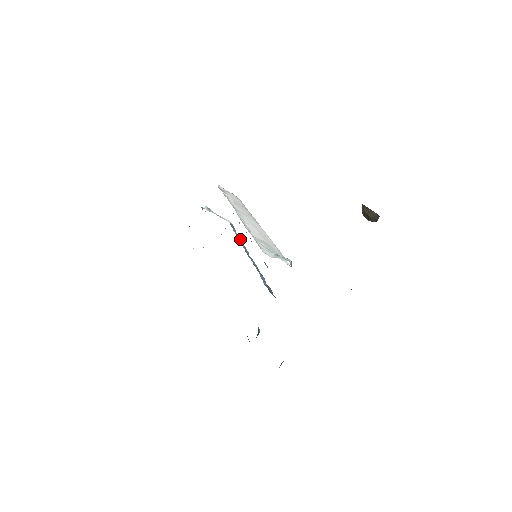
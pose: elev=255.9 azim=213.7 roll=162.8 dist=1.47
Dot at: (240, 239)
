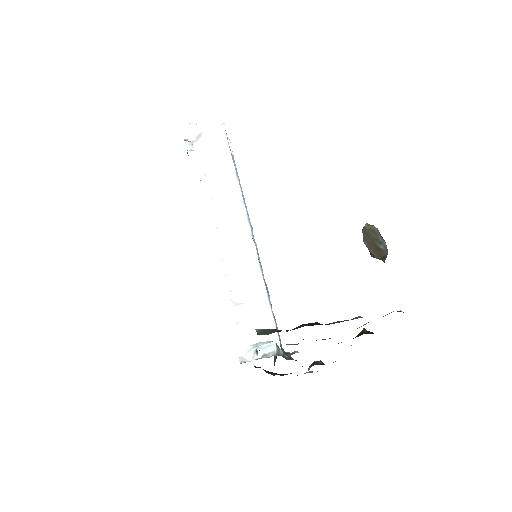
Dot at: occluded
